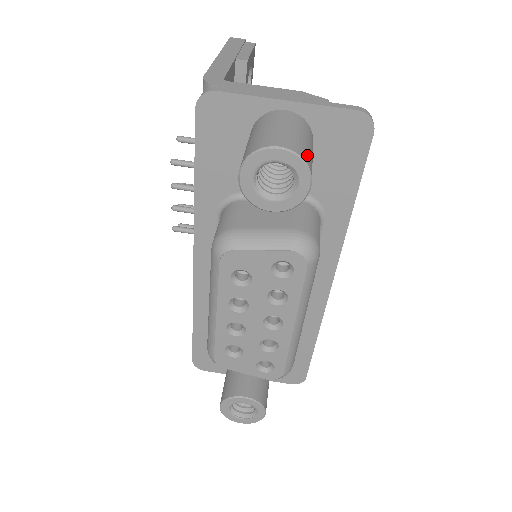
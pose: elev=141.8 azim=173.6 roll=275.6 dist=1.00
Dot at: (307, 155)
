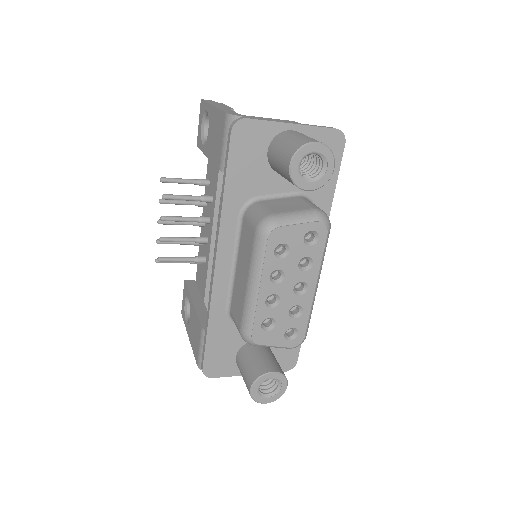
Dot at: occluded
